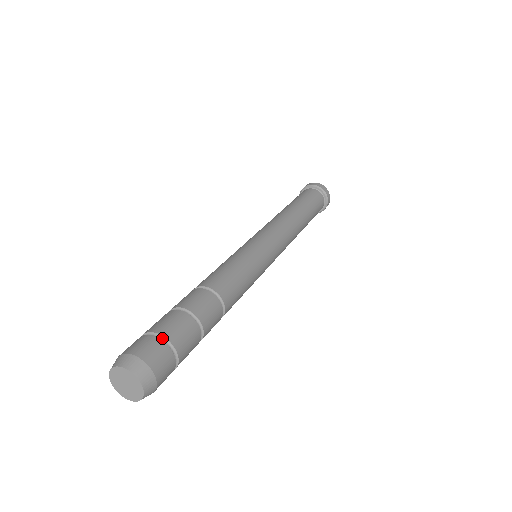
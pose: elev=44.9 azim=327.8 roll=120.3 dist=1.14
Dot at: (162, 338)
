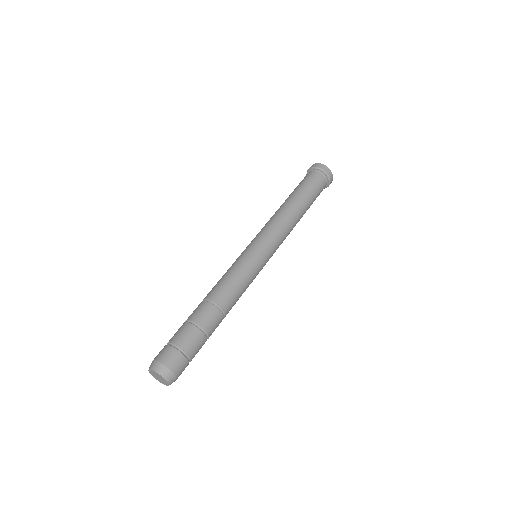
Dot at: (178, 347)
